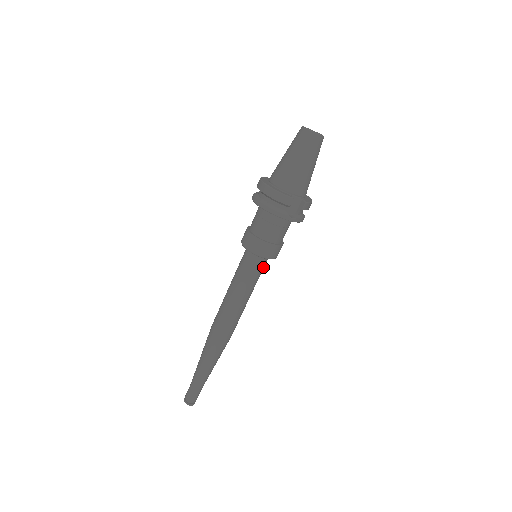
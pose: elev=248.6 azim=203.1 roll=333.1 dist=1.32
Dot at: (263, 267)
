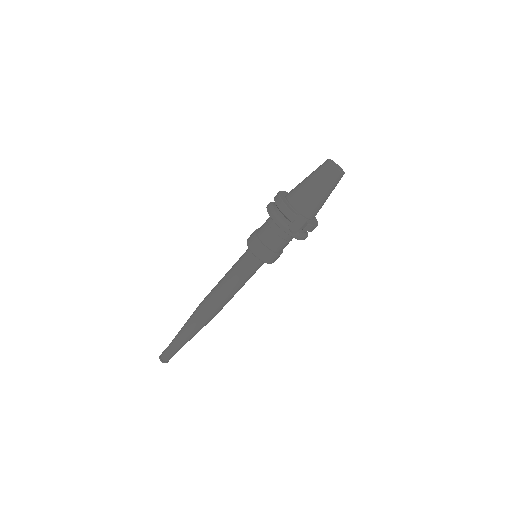
Dot at: (258, 267)
